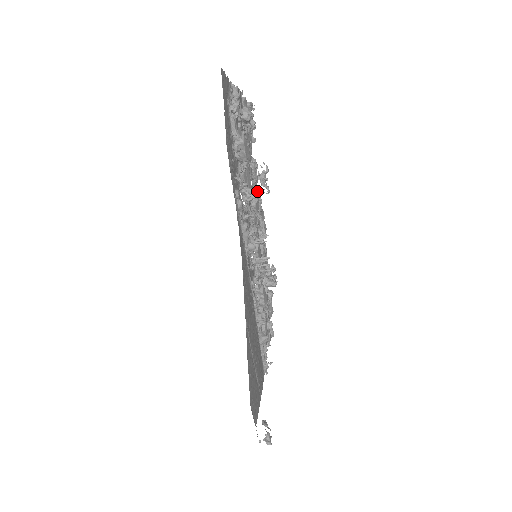
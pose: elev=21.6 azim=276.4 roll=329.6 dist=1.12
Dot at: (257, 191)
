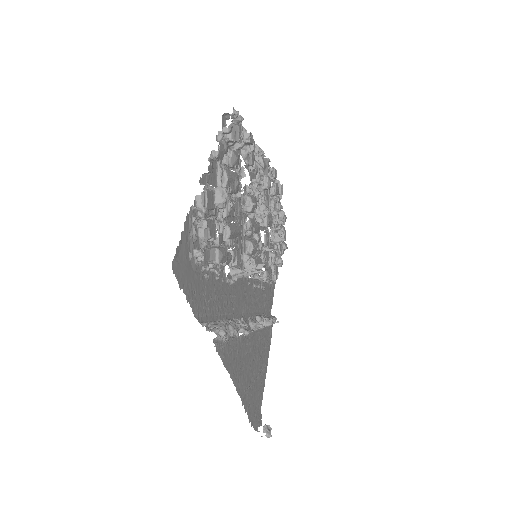
Dot at: occluded
